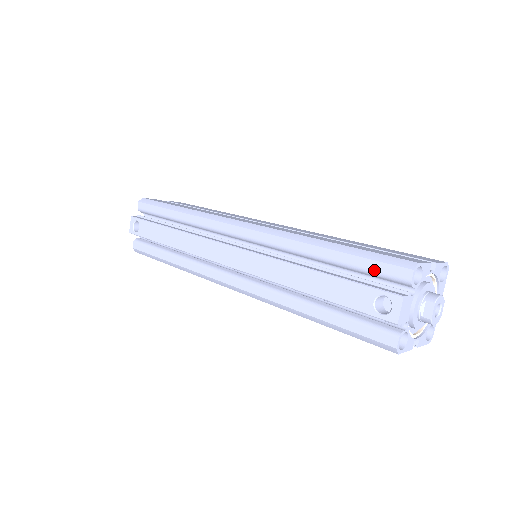
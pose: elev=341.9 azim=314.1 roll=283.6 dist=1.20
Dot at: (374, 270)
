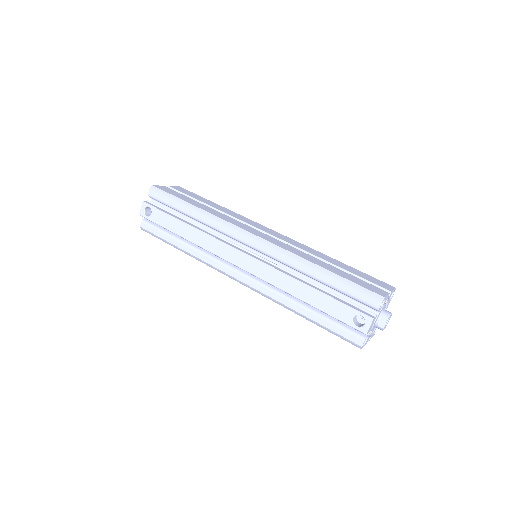
Dot at: (355, 296)
